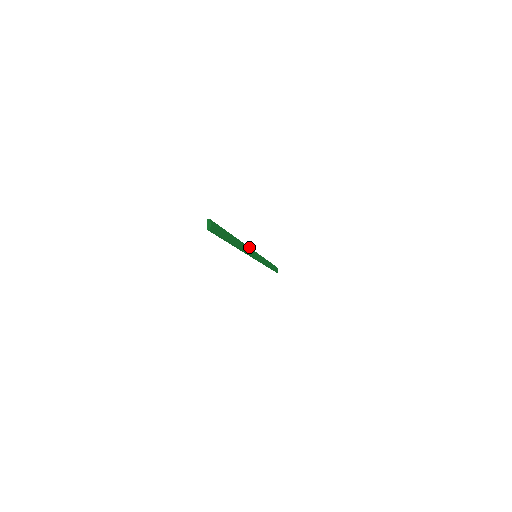
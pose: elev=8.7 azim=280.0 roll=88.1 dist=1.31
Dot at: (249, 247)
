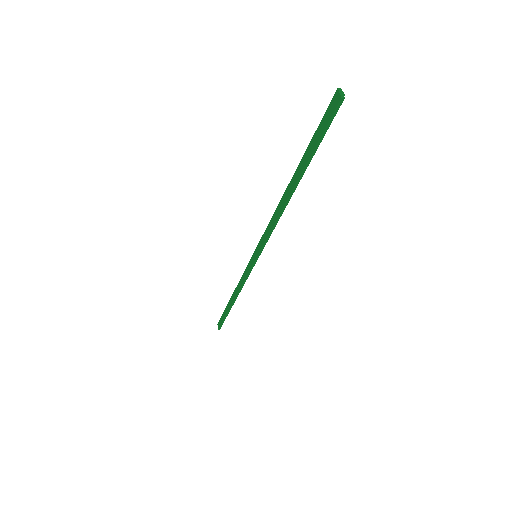
Dot at: (269, 227)
